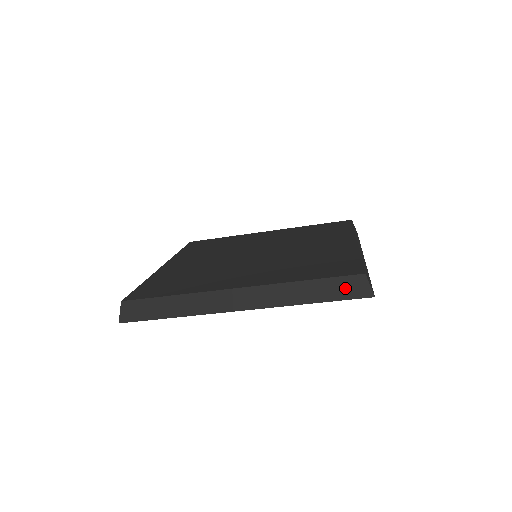
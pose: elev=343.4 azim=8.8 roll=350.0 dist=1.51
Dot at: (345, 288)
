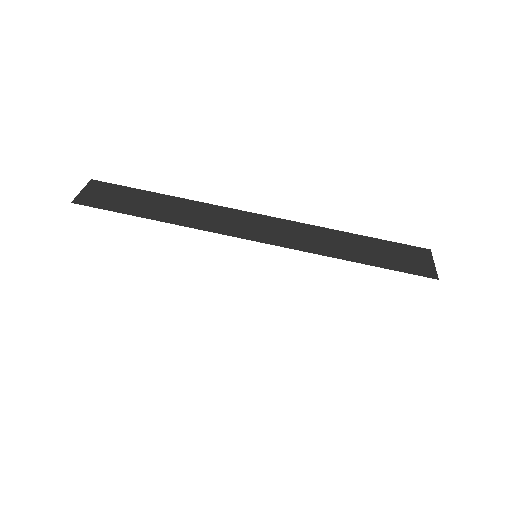
Dot at: (402, 257)
